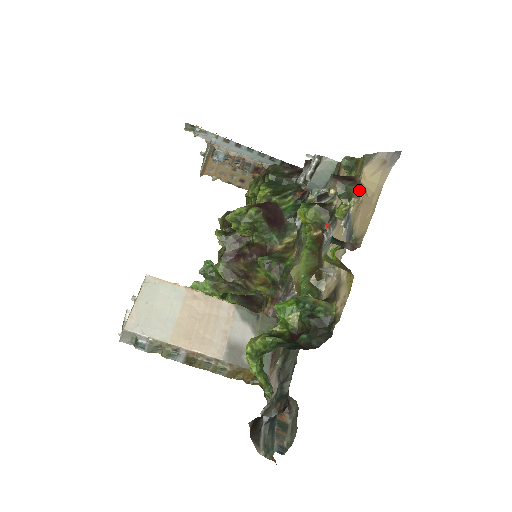
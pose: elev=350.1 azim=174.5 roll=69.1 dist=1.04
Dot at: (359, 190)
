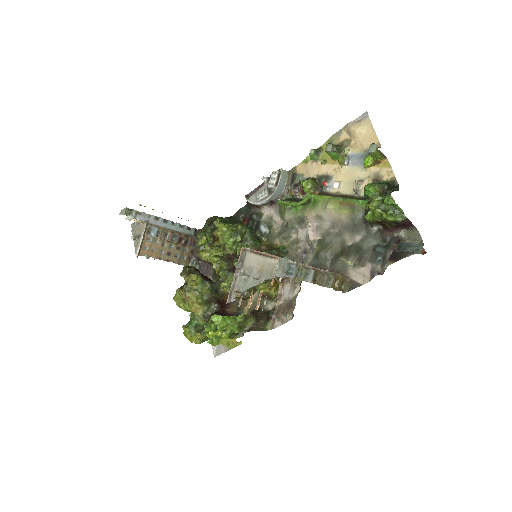
Dot at: (347, 143)
